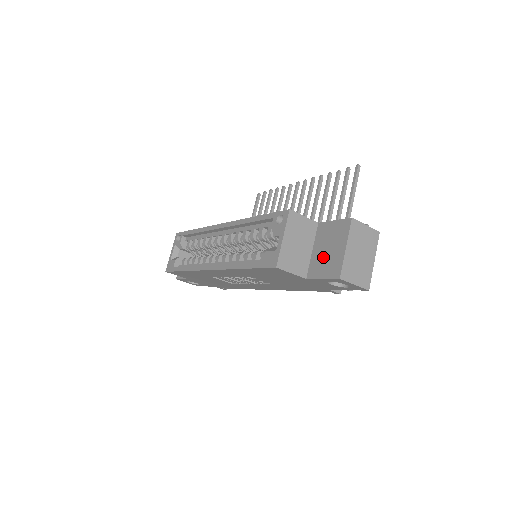
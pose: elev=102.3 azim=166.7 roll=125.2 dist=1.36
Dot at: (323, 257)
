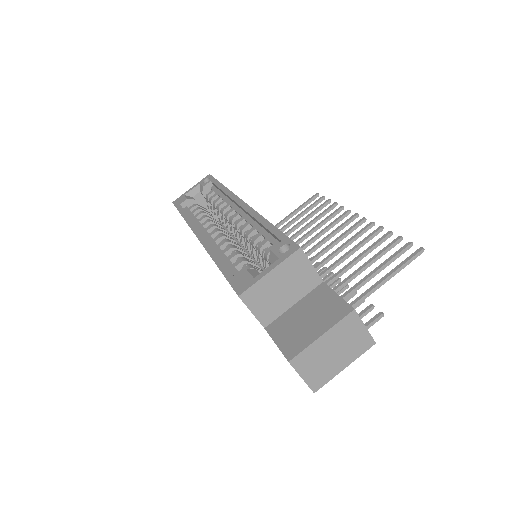
Dot at: (296, 322)
